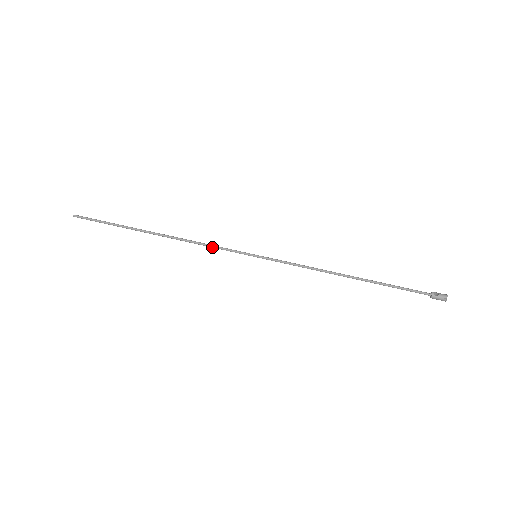
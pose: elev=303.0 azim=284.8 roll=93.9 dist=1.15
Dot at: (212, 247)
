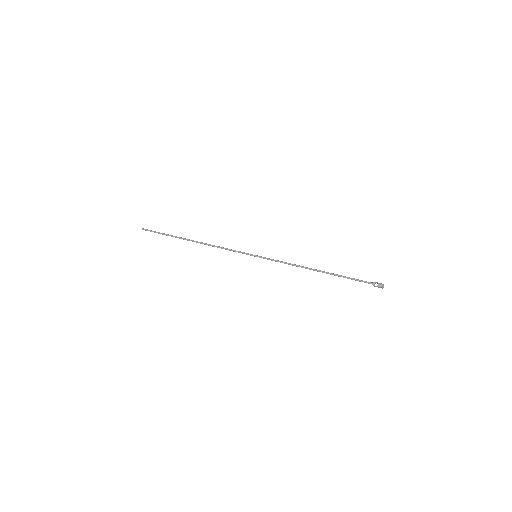
Dot at: occluded
